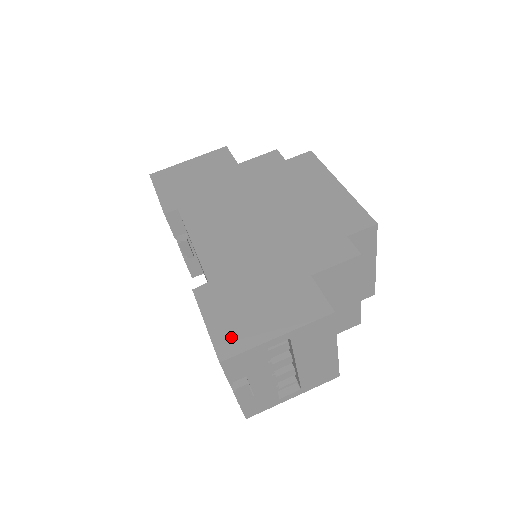
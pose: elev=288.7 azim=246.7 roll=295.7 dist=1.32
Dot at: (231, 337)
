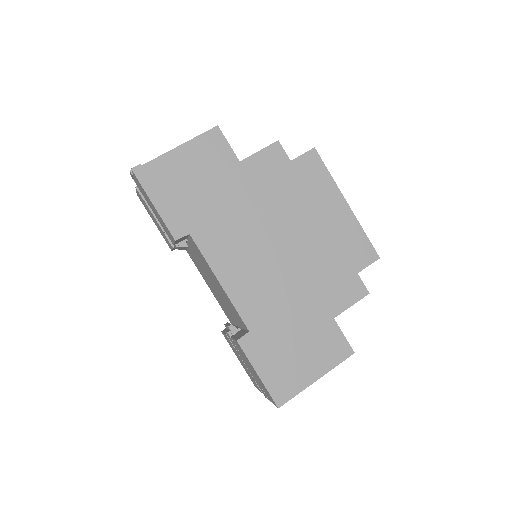
Dot at: (282, 385)
